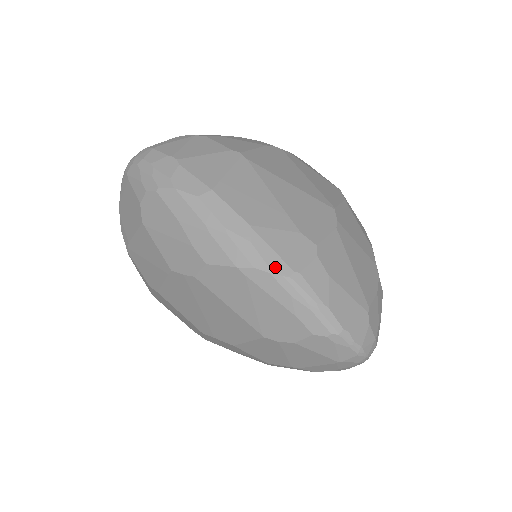
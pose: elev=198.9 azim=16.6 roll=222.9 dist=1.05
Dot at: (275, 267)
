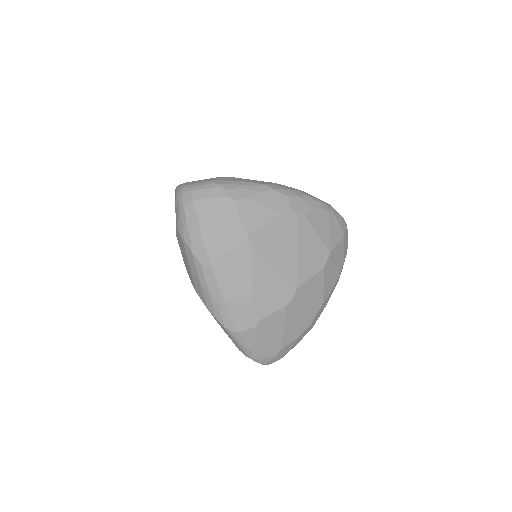
Dot at: (227, 324)
